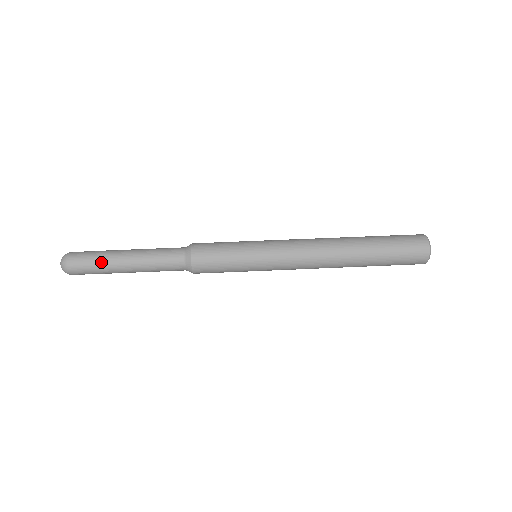
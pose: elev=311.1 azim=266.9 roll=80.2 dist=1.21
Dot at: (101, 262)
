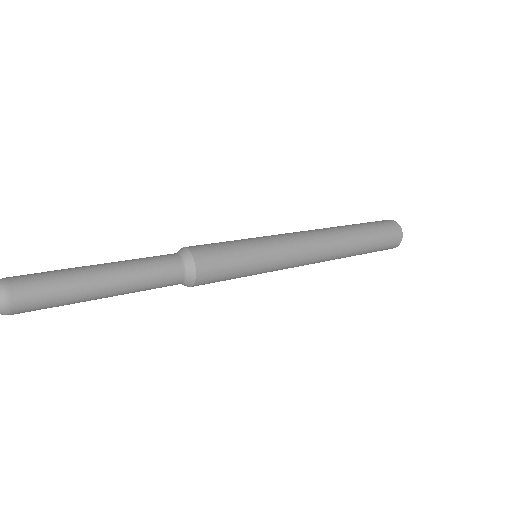
Dot at: (68, 293)
